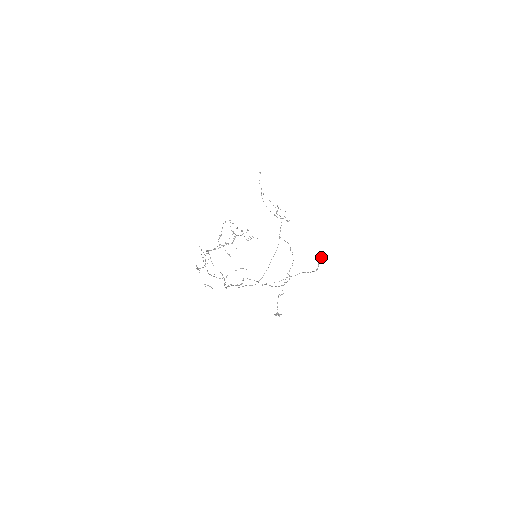
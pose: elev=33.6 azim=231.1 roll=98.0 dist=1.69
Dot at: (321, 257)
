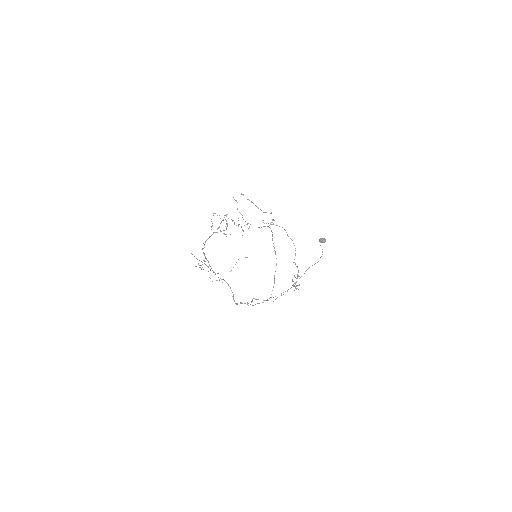
Dot at: (321, 238)
